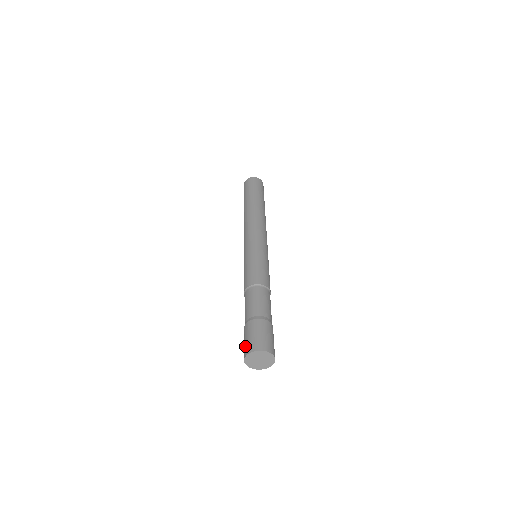
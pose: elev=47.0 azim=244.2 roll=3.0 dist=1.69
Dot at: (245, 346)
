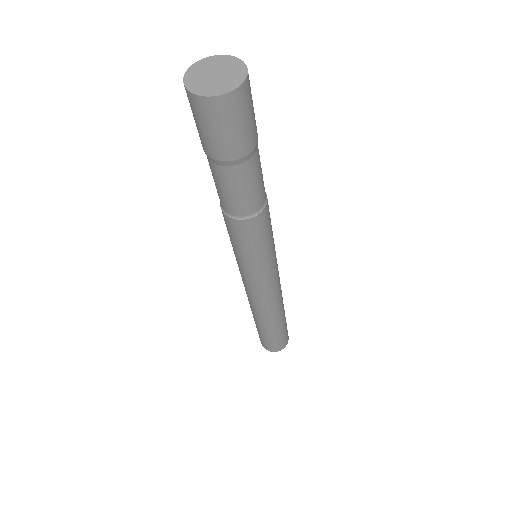
Dot at: occluded
